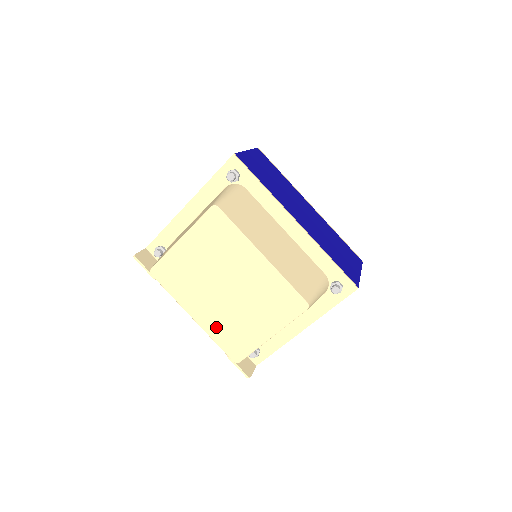
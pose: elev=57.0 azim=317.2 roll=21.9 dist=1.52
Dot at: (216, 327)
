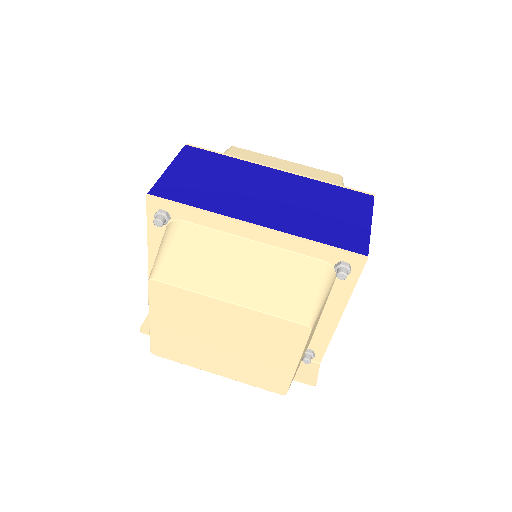
Dot at: (242, 374)
